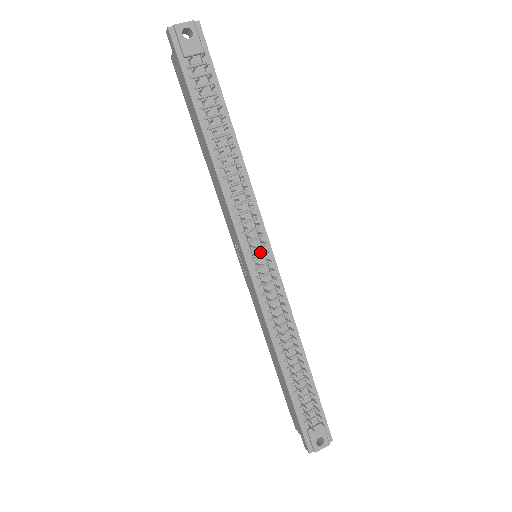
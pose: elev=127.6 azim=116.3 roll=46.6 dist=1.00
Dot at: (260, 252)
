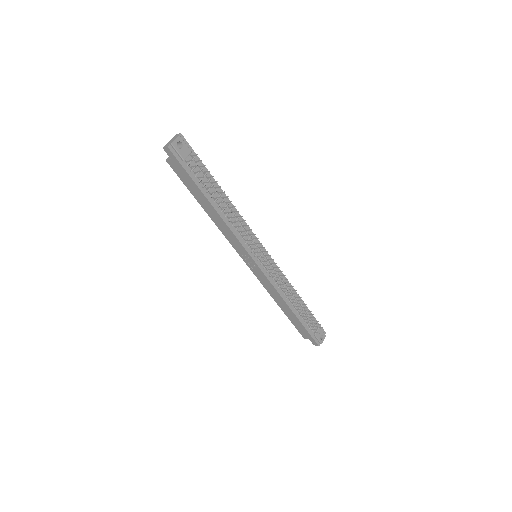
Dot at: (260, 253)
